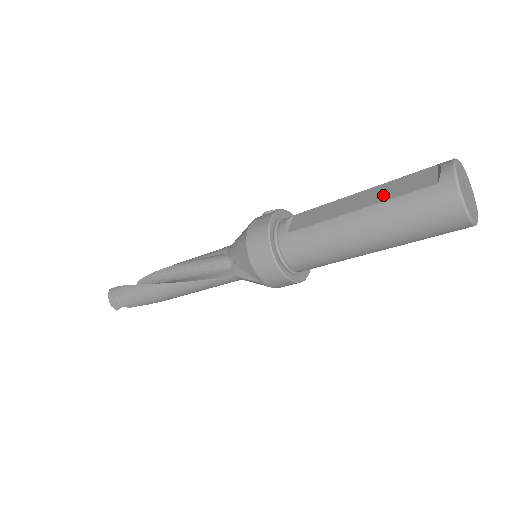
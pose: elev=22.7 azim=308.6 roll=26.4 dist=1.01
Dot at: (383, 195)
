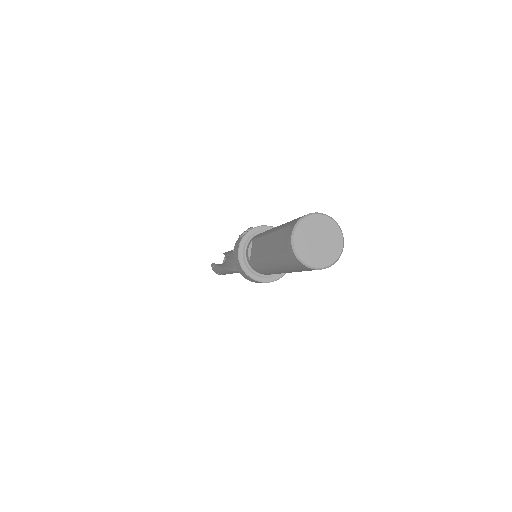
Dot at: (274, 247)
